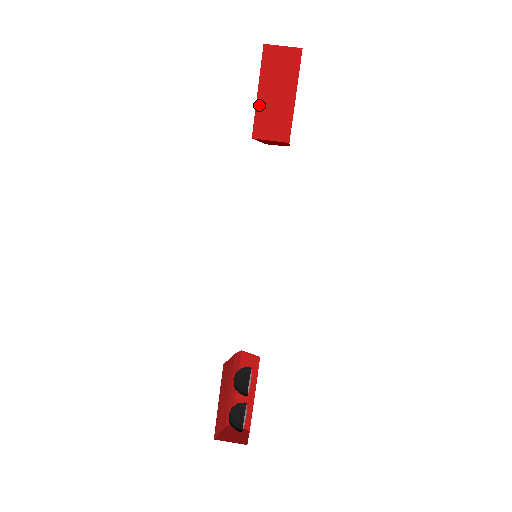
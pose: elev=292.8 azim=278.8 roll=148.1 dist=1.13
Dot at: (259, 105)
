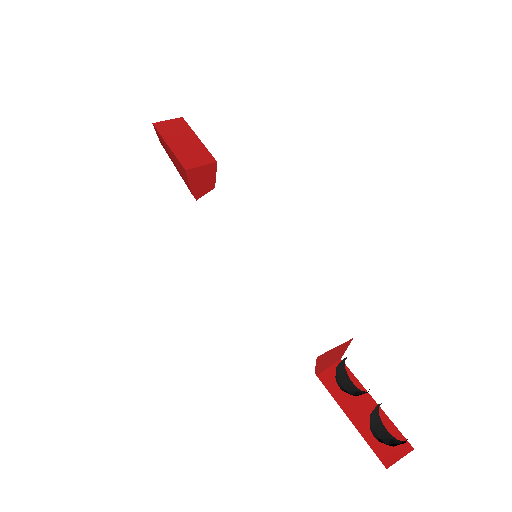
Dot at: (175, 152)
